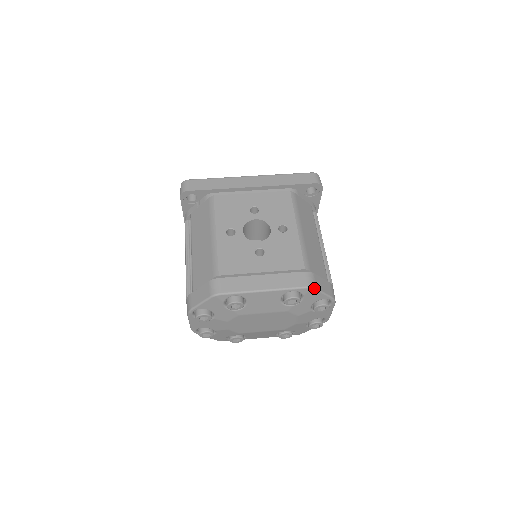
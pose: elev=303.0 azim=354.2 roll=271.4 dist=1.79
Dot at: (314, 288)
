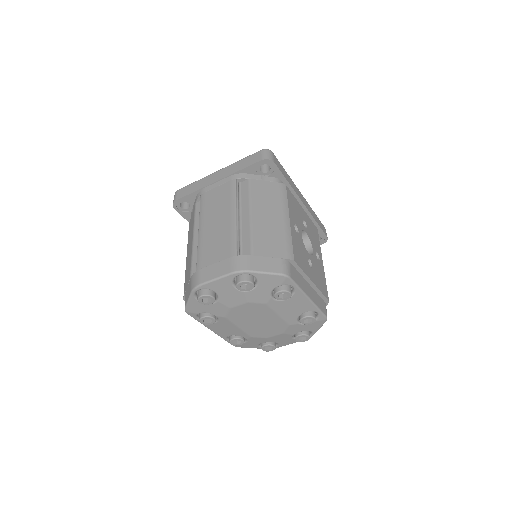
Dot at: (326, 320)
